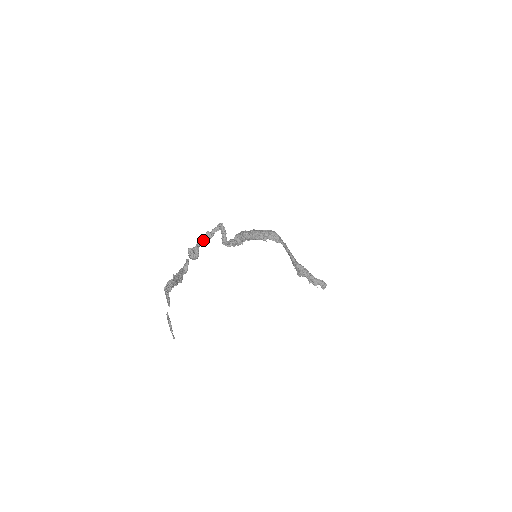
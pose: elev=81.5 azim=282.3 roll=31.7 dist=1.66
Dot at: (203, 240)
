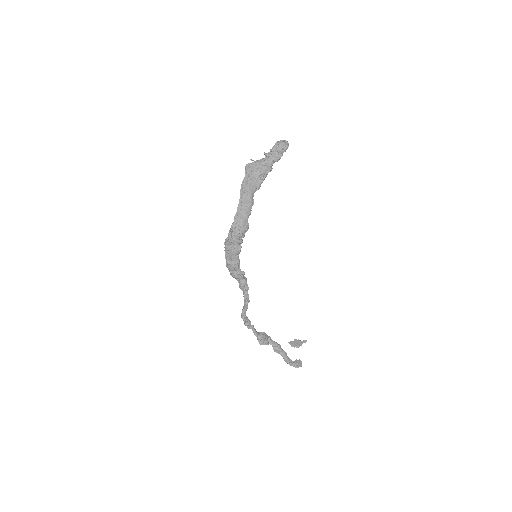
Dot at: (251, 328)
